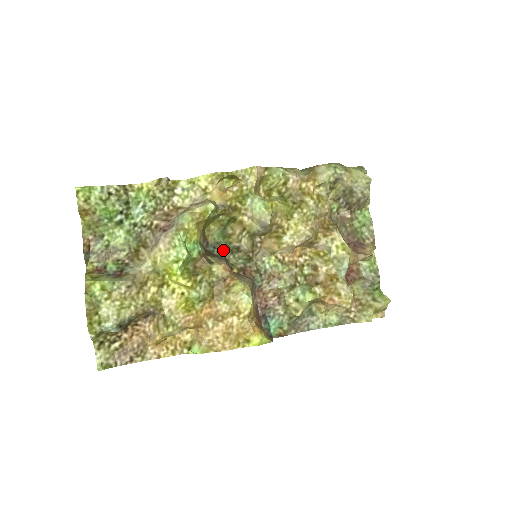
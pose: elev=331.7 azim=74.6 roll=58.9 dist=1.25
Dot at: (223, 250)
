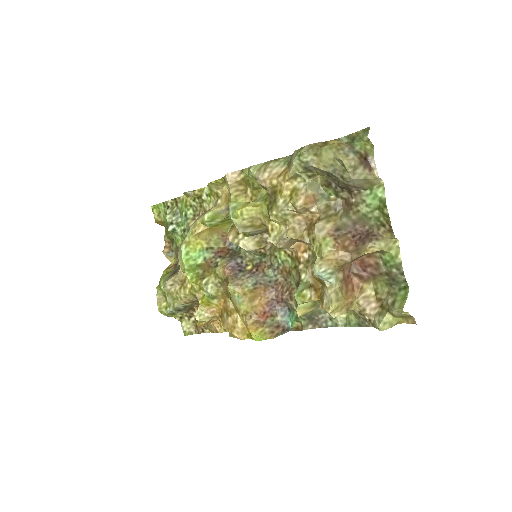
Dot at: occluded
